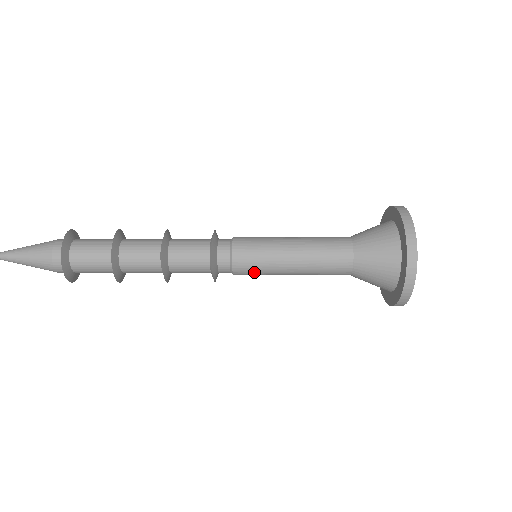
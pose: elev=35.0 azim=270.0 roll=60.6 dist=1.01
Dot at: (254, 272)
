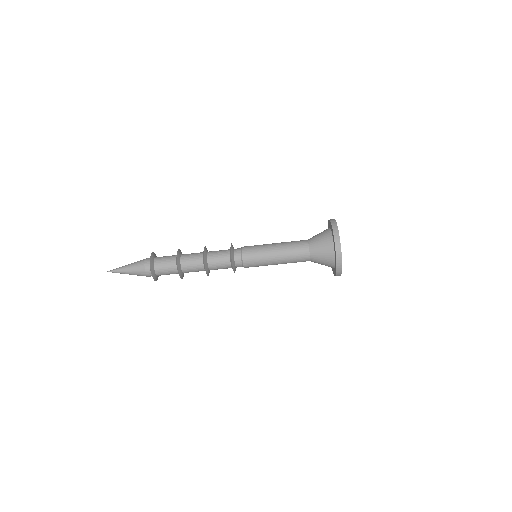
Dot at: (254, 252)
